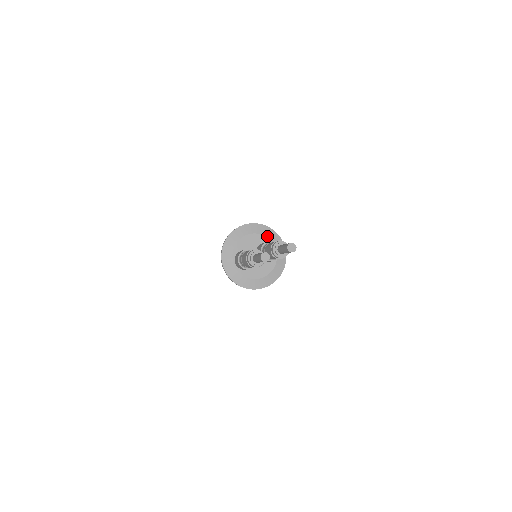
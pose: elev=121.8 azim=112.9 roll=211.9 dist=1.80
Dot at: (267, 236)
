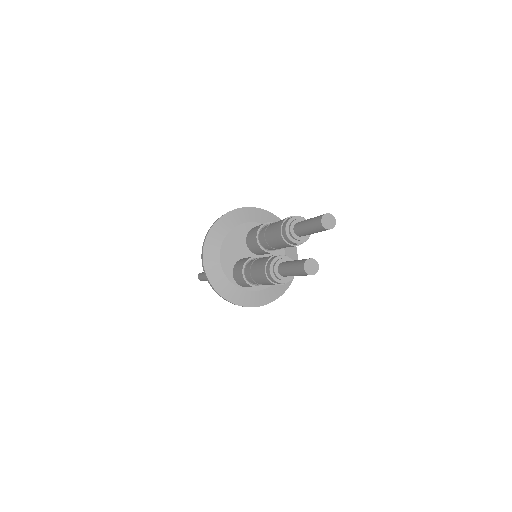
Dot at: (244, 221)
